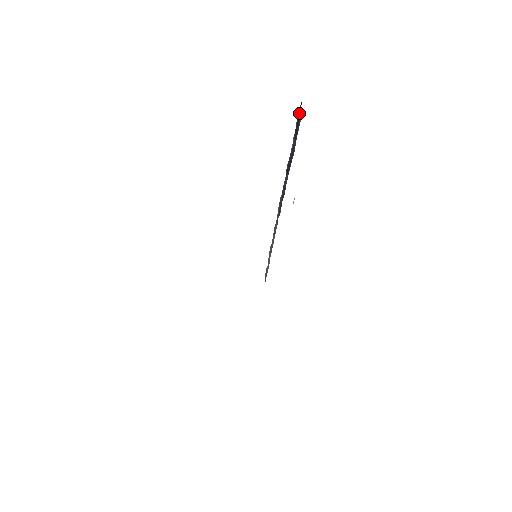
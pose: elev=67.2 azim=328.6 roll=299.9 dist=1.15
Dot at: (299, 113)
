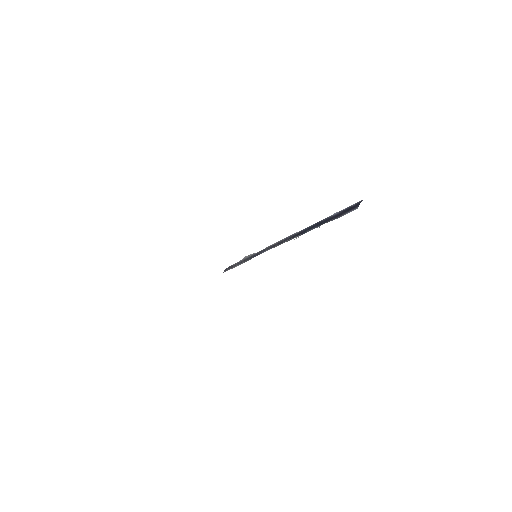
Dot at: (354, 205)
